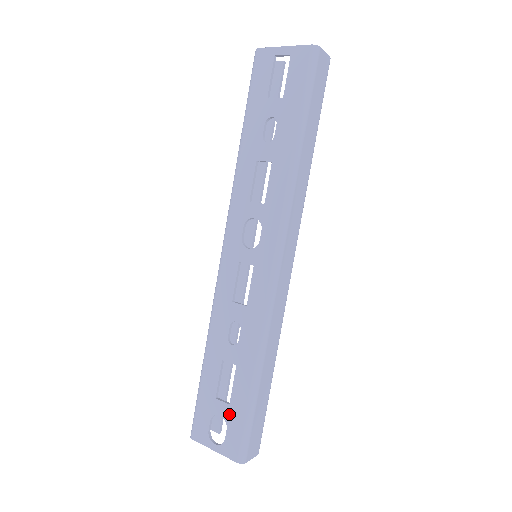
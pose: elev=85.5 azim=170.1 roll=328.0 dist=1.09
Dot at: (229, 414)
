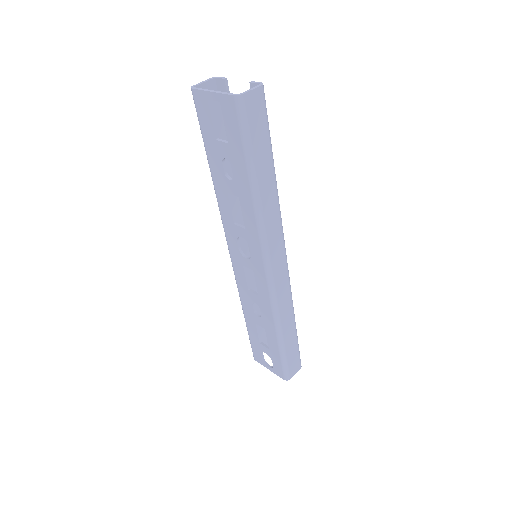
Dot at: (270, 354)
